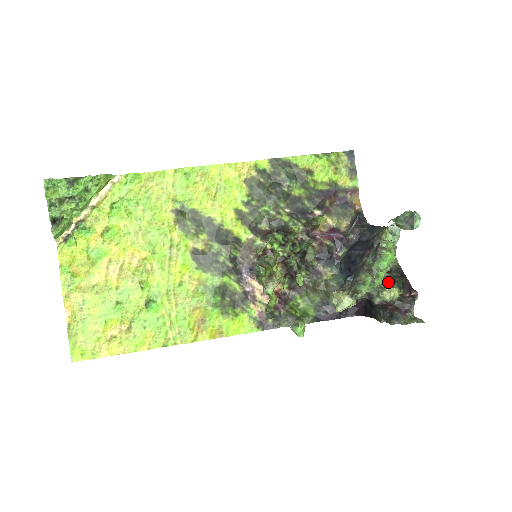
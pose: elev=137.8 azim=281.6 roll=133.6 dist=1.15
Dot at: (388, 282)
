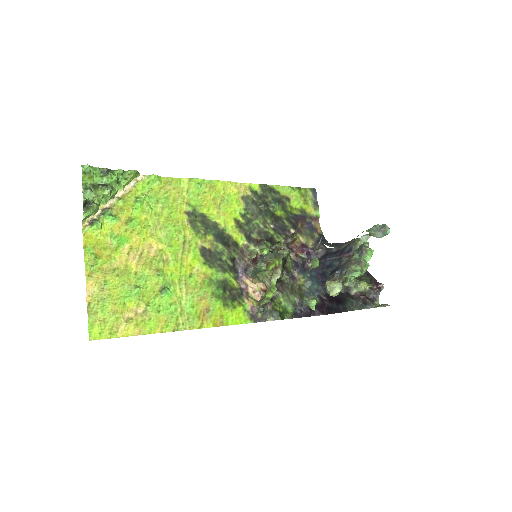
Dot at: (357, 280)
